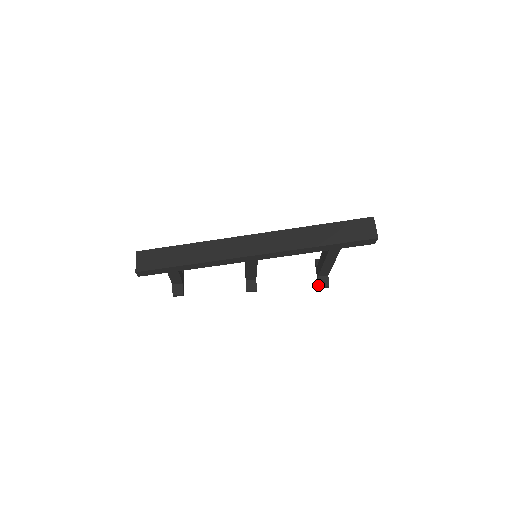
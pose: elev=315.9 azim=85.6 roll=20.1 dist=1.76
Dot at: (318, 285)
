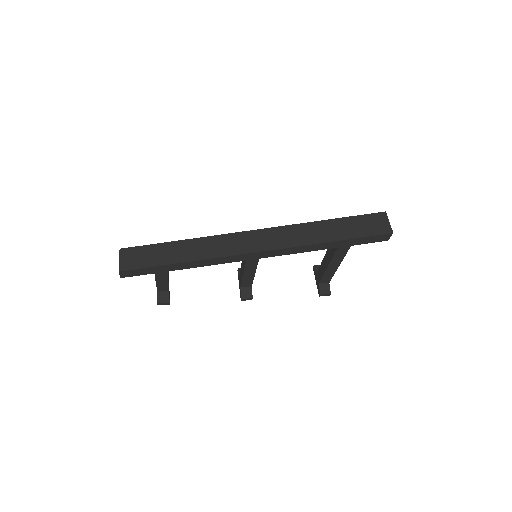
Dot at: (318, 293)
